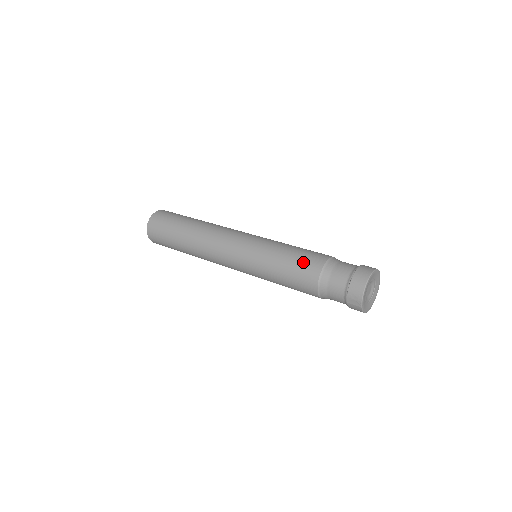
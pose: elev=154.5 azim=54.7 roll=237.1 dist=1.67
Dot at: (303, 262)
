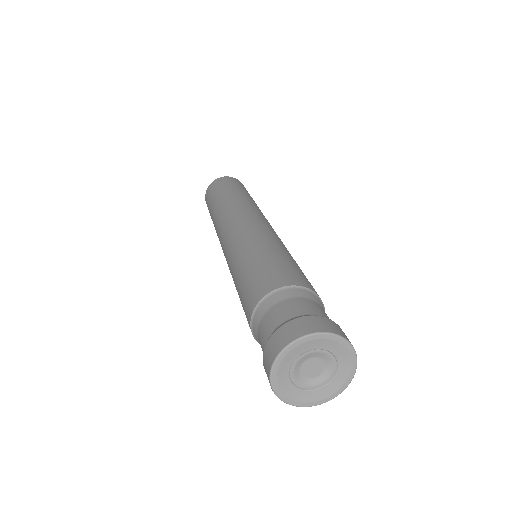
Dot at: (249, 286)
